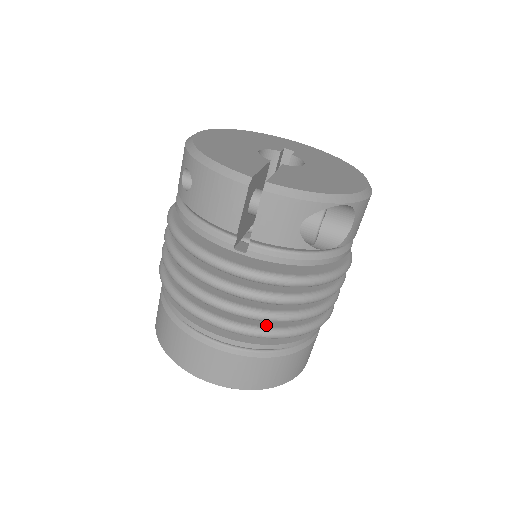
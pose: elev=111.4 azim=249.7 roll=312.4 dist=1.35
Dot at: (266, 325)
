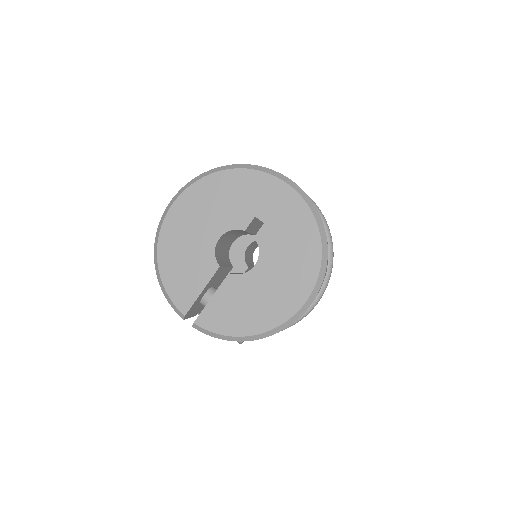
Dot at: occluded
